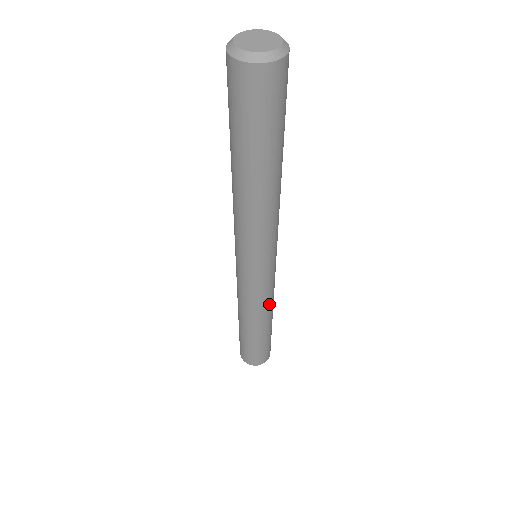
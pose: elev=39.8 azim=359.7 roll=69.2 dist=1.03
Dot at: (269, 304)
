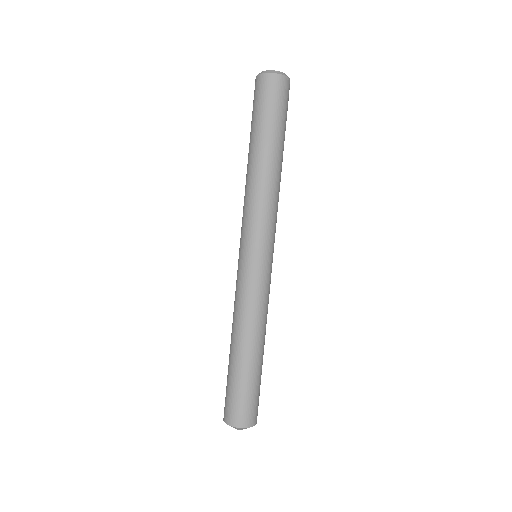
Dot at: (248, 313)
